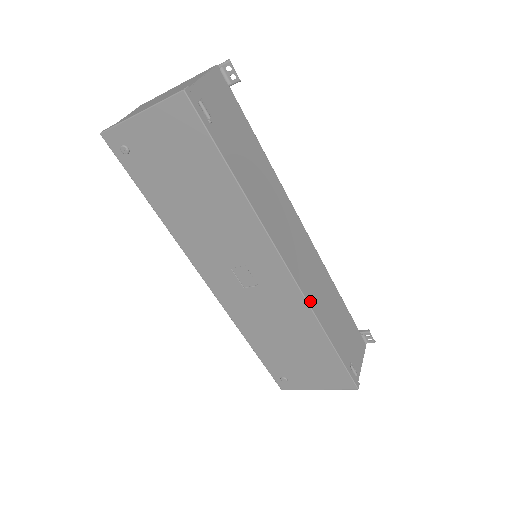
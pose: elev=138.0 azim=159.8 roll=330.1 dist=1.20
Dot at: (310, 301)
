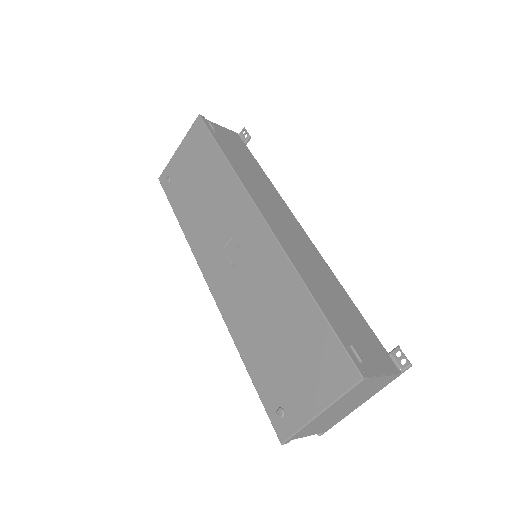
Dot at: (287, 251)
